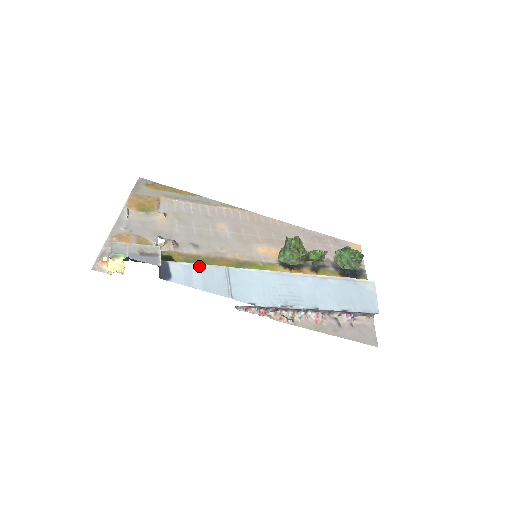
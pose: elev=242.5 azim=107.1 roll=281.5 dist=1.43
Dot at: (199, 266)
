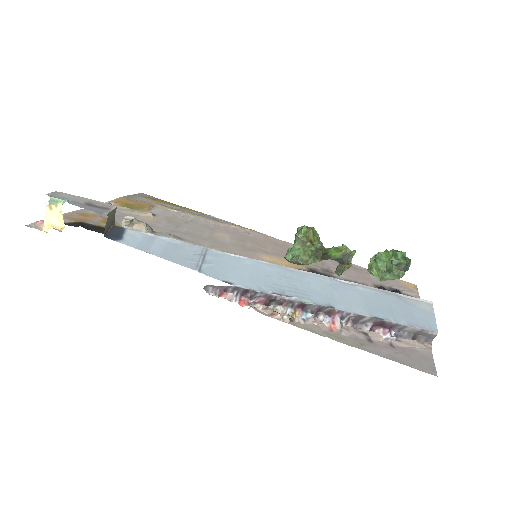
Dot at: (167, 239)
